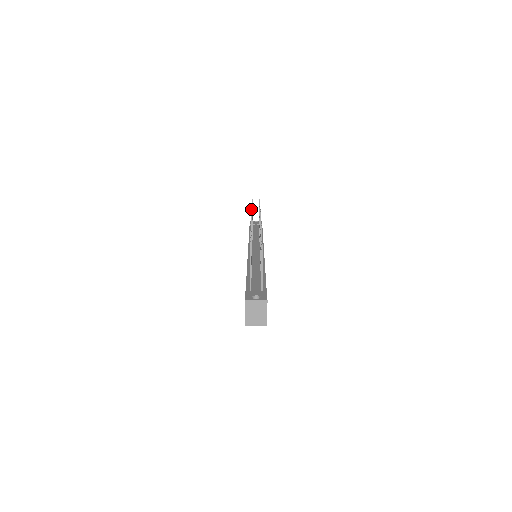
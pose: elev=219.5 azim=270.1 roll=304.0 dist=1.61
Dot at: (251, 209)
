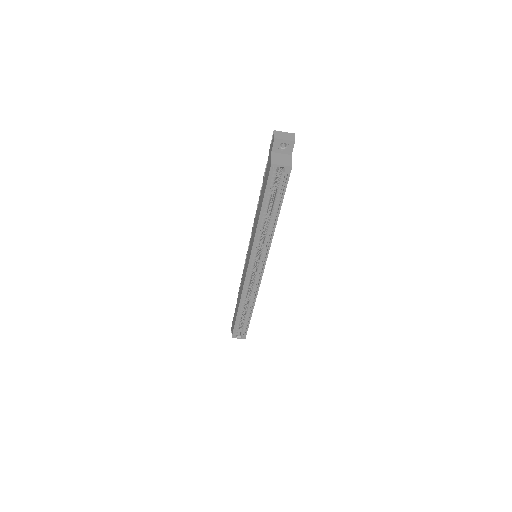
Dot at: occluded
